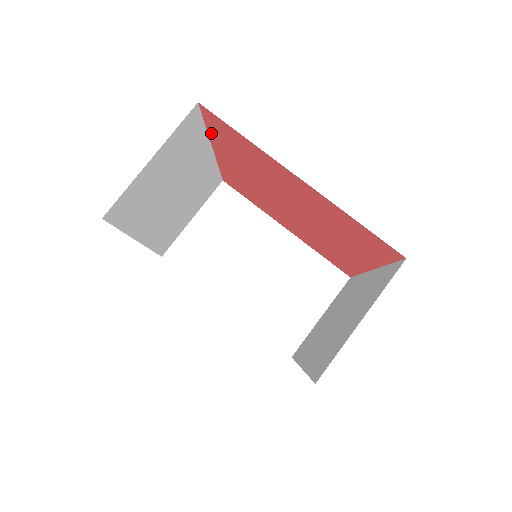
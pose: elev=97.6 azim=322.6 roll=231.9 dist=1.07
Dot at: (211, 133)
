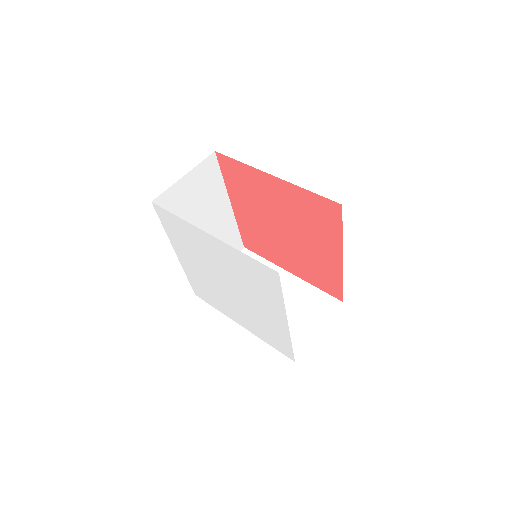
Dot at: (226, 181)
